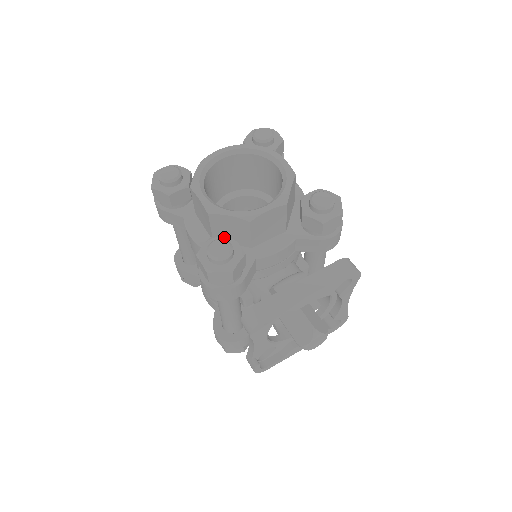
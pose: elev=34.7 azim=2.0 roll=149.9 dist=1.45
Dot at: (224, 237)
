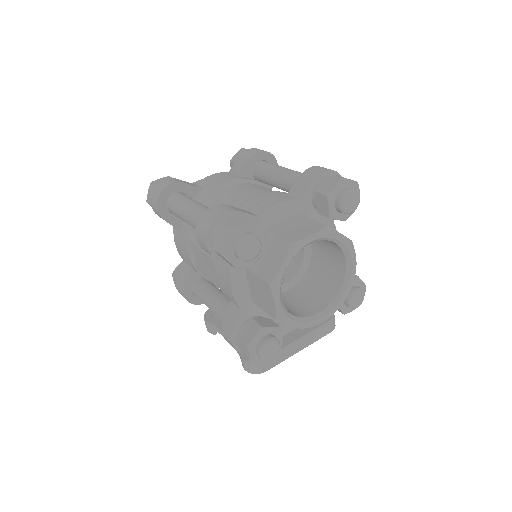
Dot at: (274, 328)
